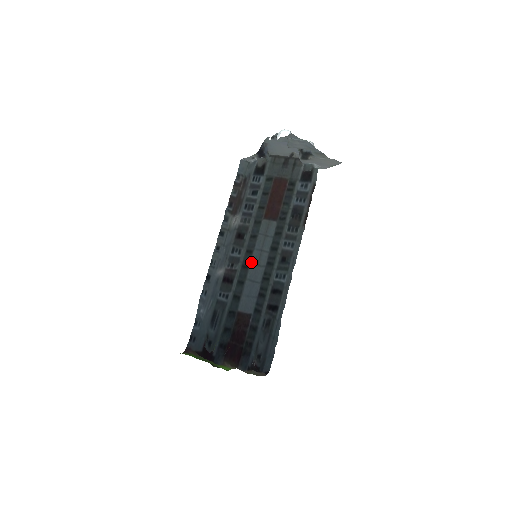
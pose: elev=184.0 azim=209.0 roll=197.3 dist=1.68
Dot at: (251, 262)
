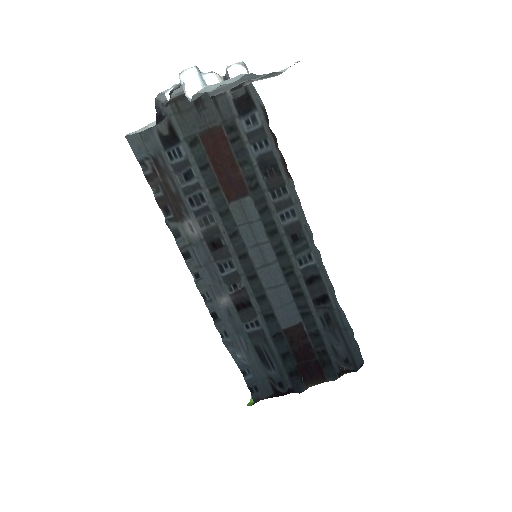
Dot at: (255, 267)
